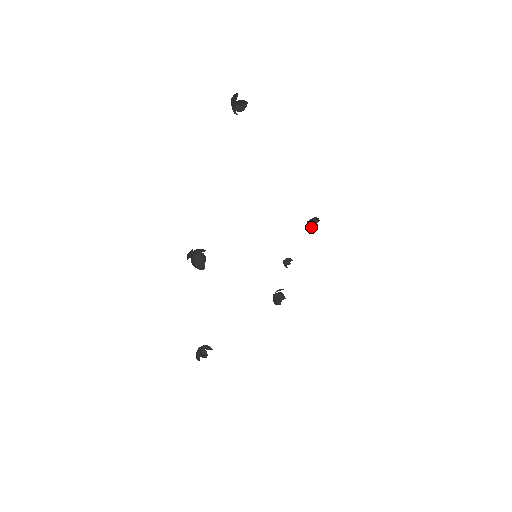
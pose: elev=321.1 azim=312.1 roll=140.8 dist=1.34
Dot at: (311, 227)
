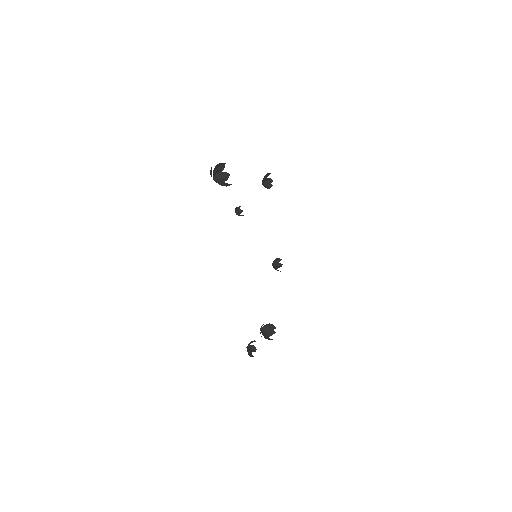
Dot at: (265, 184)
